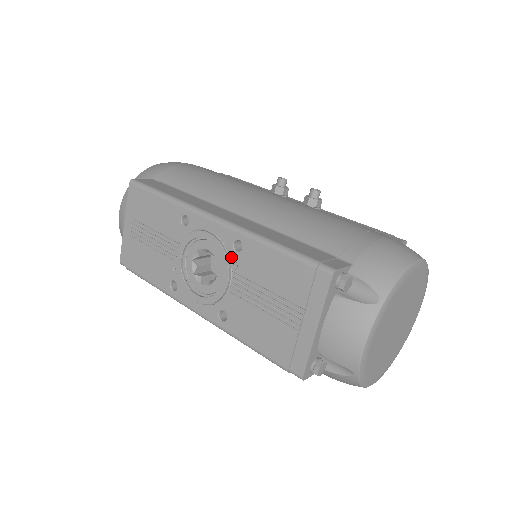
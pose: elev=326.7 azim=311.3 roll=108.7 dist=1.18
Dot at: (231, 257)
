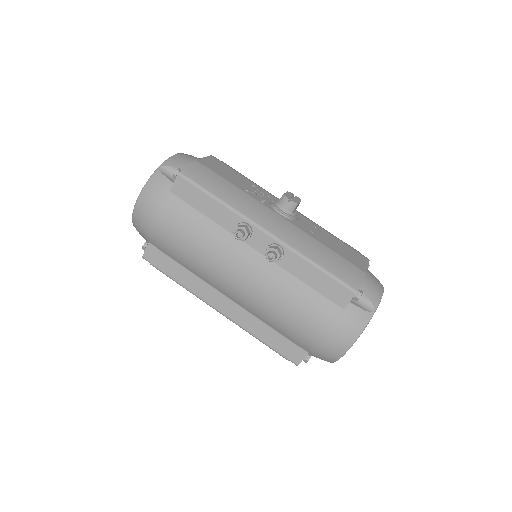
Dot at: occluded
